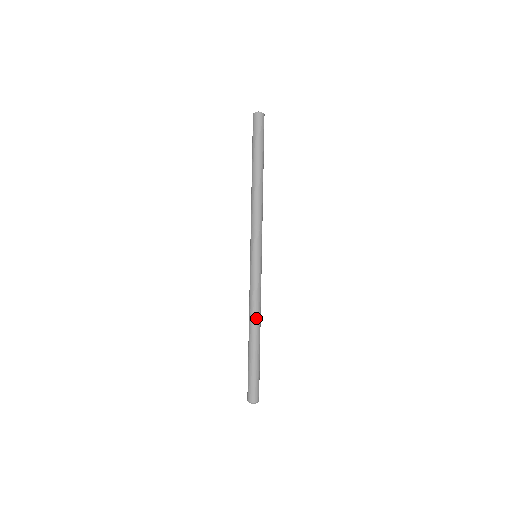
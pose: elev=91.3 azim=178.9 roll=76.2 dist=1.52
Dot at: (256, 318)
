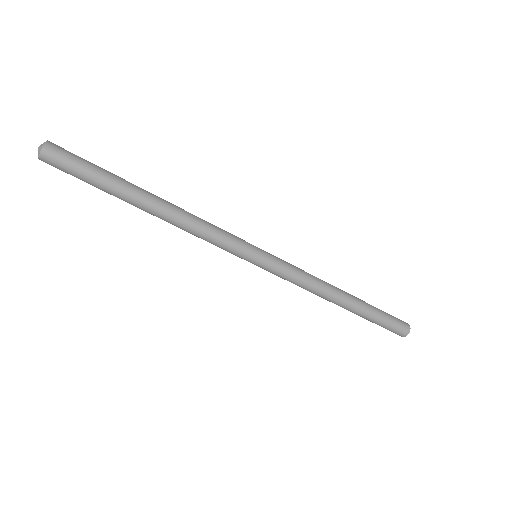
Dot at: (327, 296)
